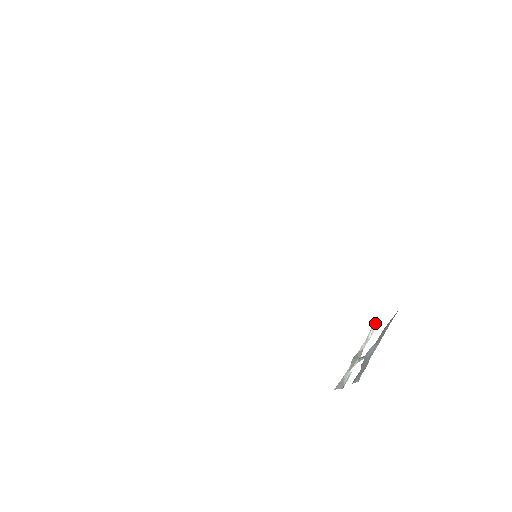
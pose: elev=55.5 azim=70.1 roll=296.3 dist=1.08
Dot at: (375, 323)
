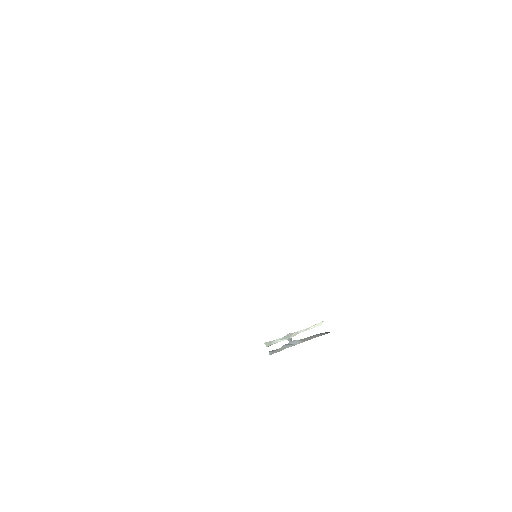
Dot at: (321, 323)
